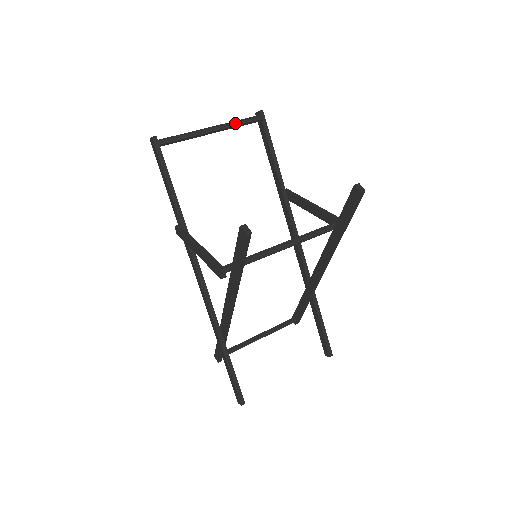
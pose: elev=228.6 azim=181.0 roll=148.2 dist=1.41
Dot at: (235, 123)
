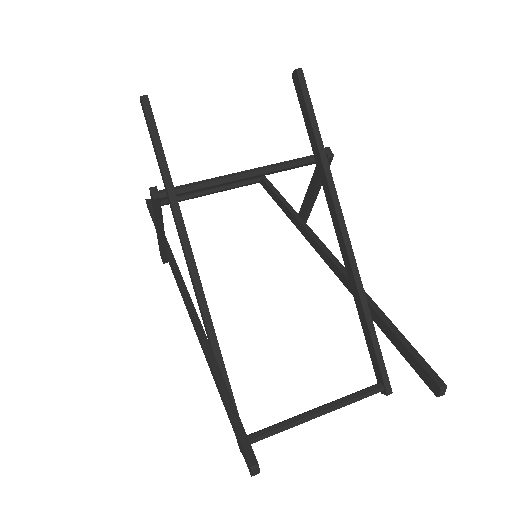
Dot at: (232, 183)
